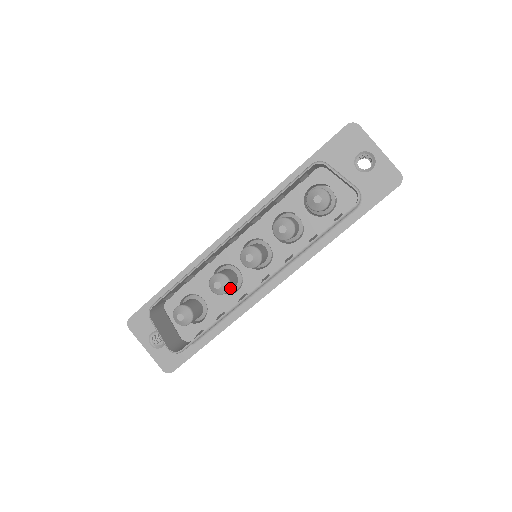
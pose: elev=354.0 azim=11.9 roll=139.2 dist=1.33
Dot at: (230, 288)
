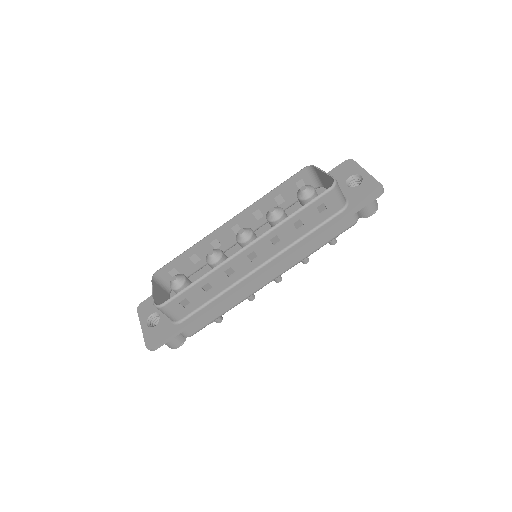
Dot at: occluded
